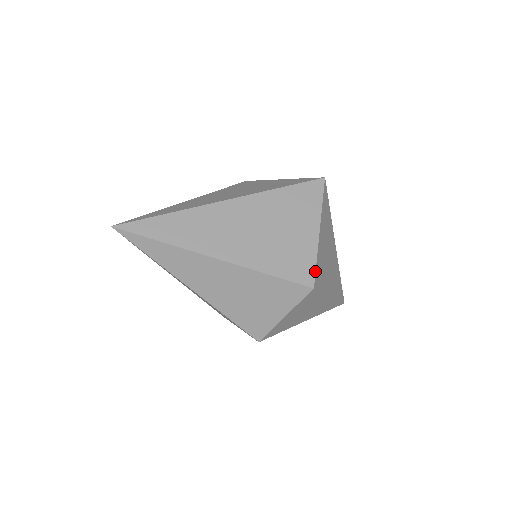
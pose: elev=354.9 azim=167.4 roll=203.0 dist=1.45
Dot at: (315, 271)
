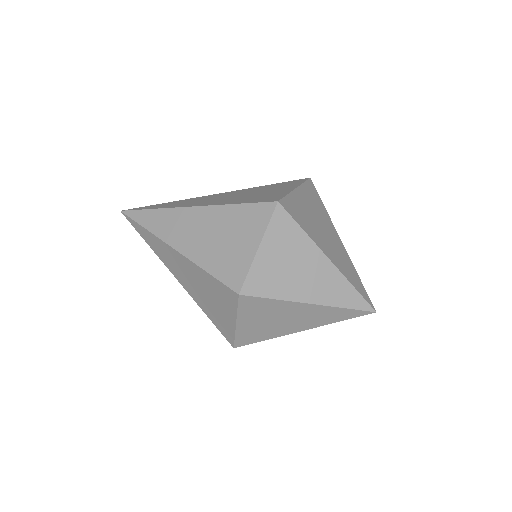
Dot at: (283, 197)
